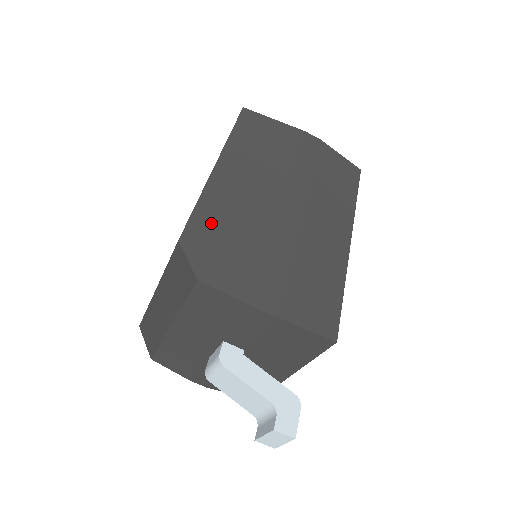
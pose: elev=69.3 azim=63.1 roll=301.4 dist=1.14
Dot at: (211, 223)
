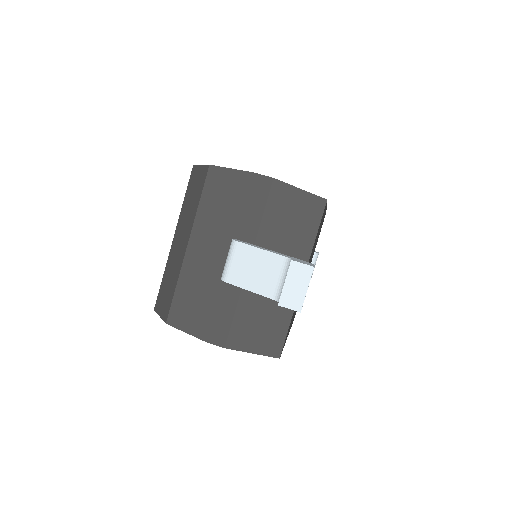
Dot at: occluded
